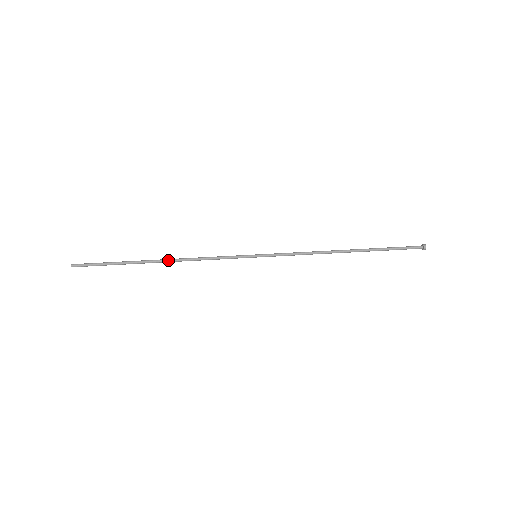
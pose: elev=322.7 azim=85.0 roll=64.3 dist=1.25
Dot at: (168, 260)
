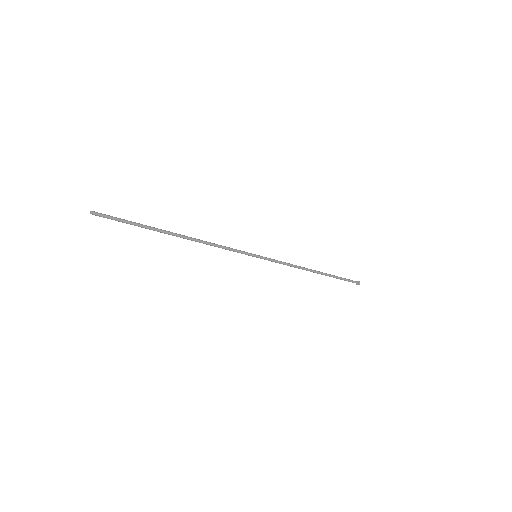
Dot at: (187, 237)
